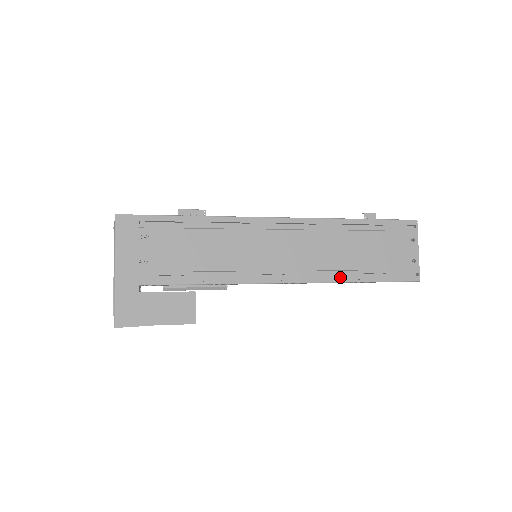
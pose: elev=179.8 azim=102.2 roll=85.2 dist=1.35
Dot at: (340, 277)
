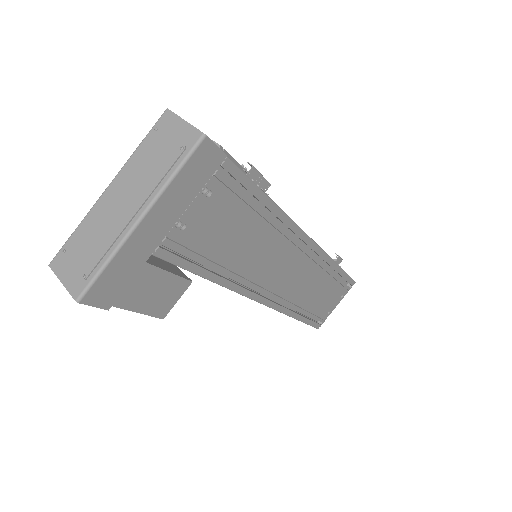
Dot at: (292, 311)
